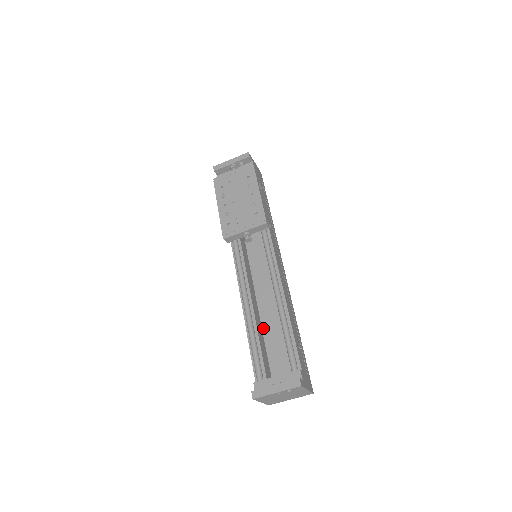
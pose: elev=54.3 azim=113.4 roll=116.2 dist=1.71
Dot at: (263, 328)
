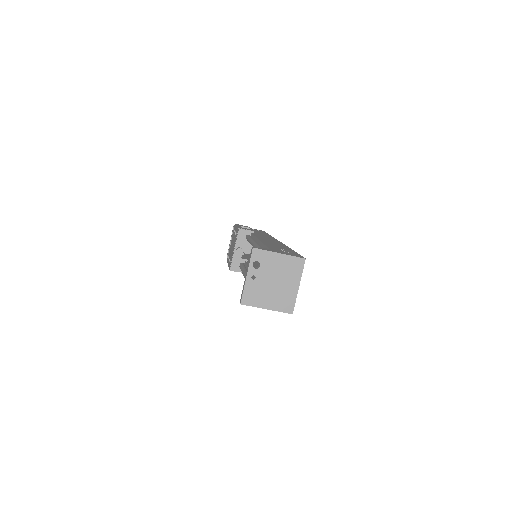
Dot at: occluded
